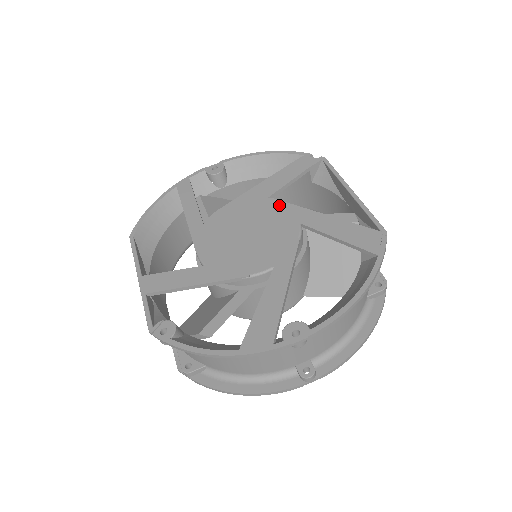
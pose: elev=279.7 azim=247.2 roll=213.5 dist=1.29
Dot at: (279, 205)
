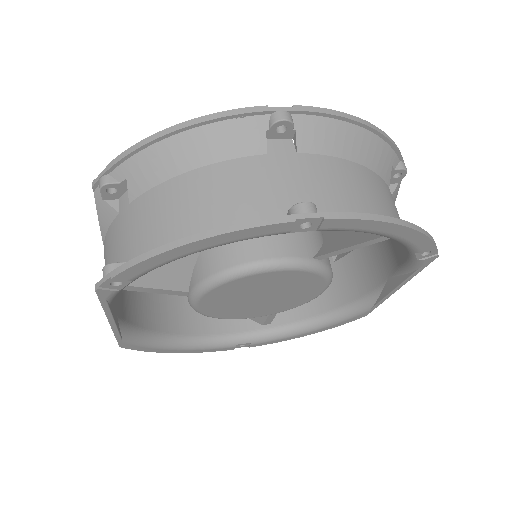
Dot at: occluded
